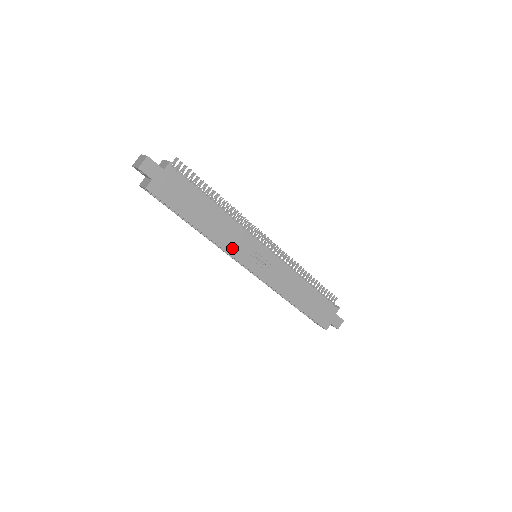
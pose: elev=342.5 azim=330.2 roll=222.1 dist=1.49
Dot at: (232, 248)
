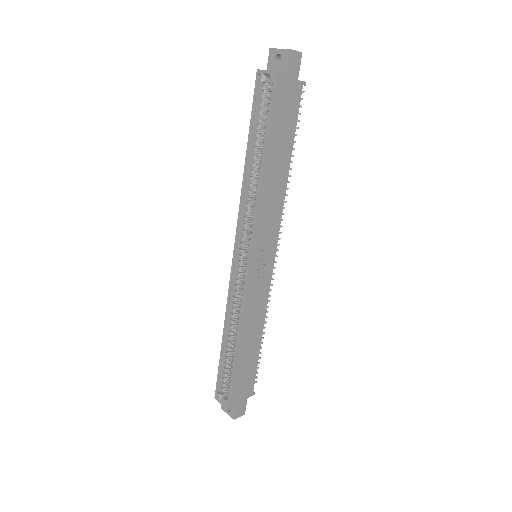
Dot at: (261, 219)
